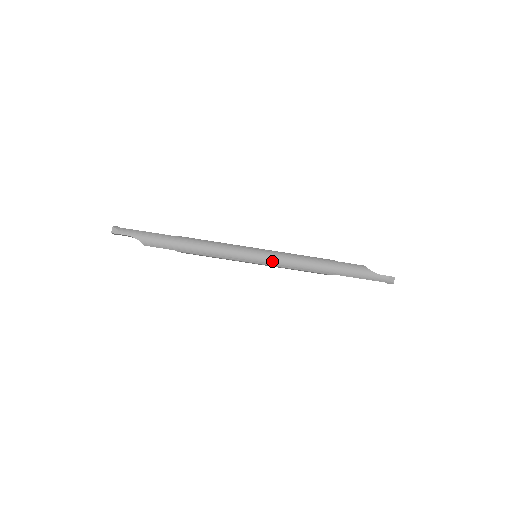
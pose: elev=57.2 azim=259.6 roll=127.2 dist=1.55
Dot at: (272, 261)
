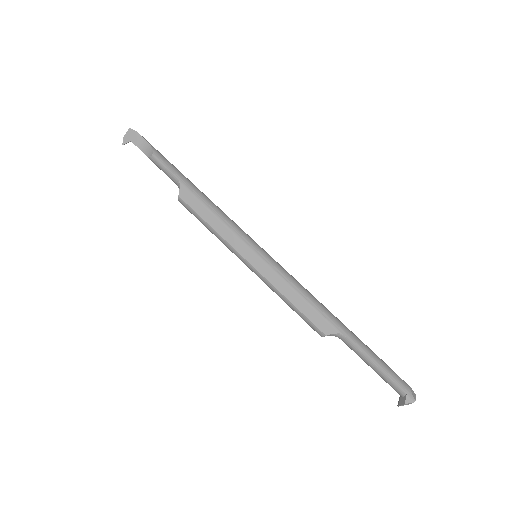
Dot at: (277, 265)
